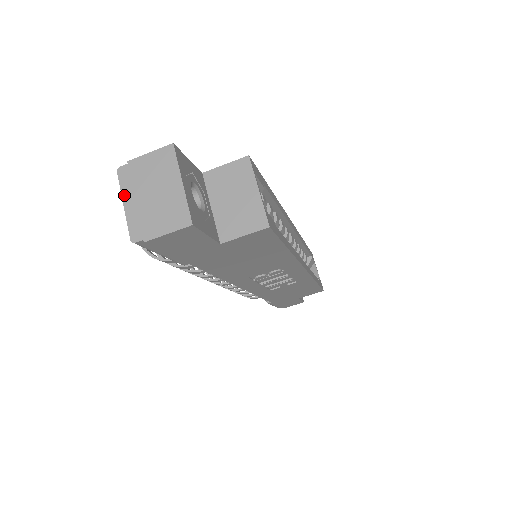
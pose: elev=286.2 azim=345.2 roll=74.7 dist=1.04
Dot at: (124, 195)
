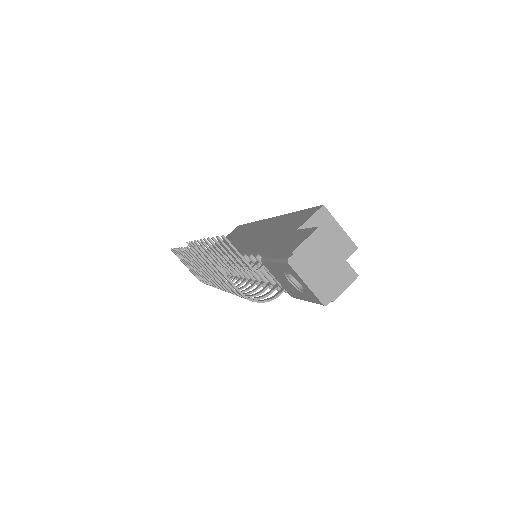
Dot at: (303, 277)
